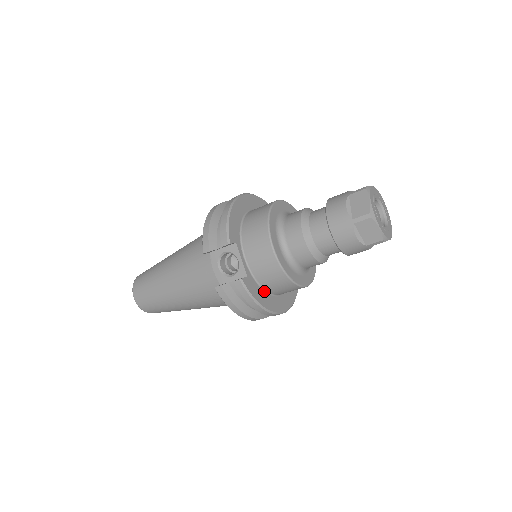
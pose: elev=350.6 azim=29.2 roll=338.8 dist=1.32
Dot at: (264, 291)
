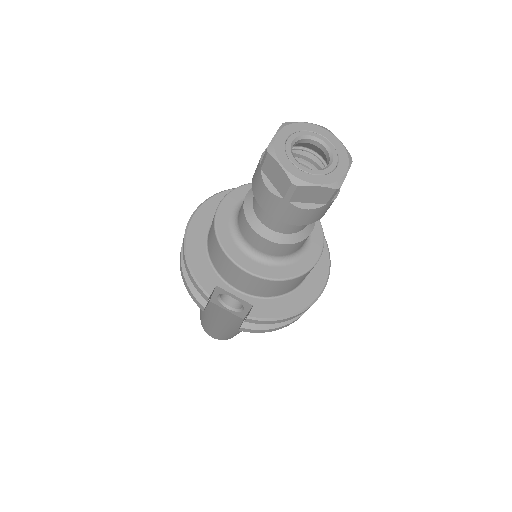
Dot at: (284, 296)
